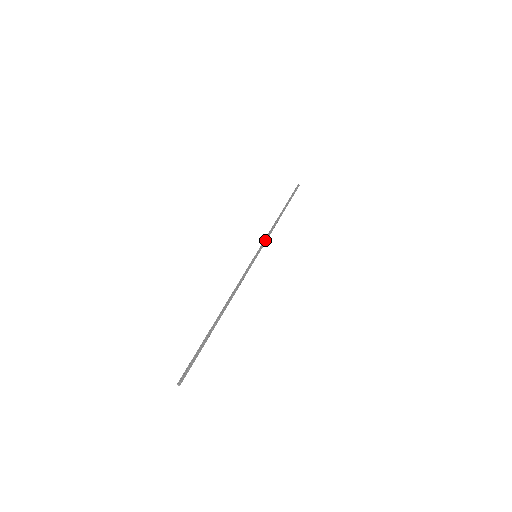
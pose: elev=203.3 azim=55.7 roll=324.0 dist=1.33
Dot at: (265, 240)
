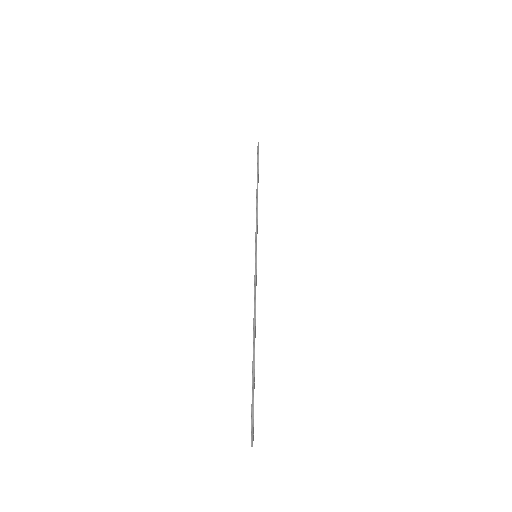
Dot at: (257, 232)
